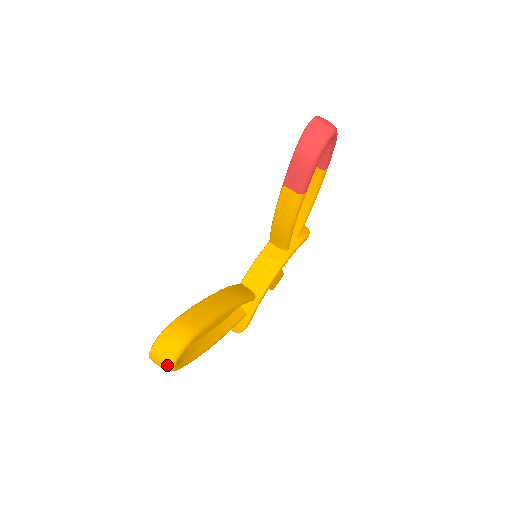
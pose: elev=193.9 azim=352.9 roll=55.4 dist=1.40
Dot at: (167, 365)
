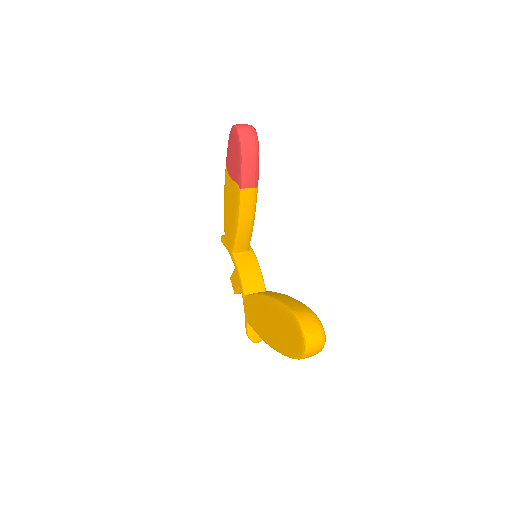
Dot at: (324, 342)
